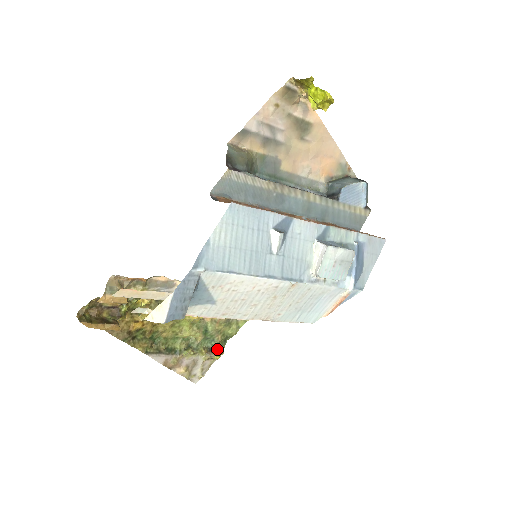
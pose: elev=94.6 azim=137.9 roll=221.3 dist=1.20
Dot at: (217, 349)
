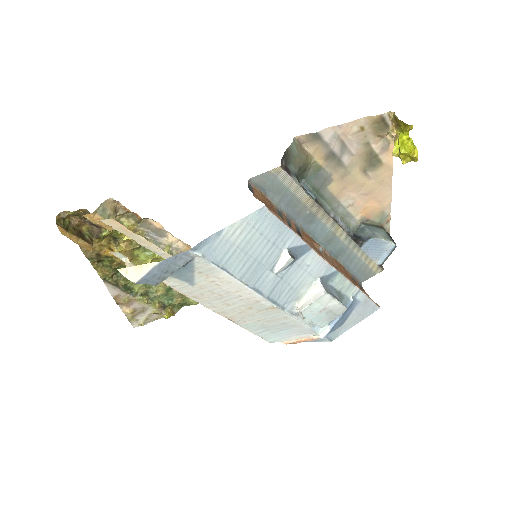
Dot at: (171, 309)
